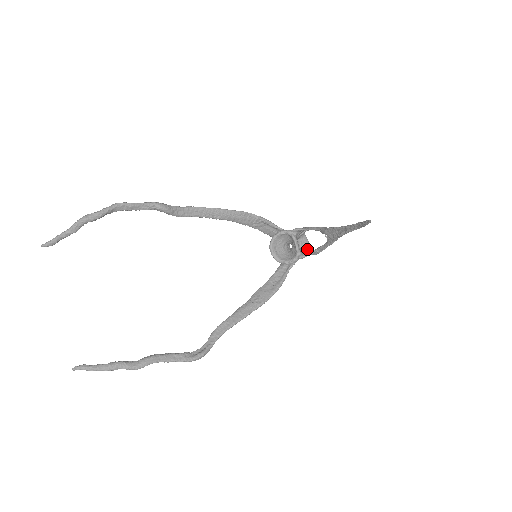
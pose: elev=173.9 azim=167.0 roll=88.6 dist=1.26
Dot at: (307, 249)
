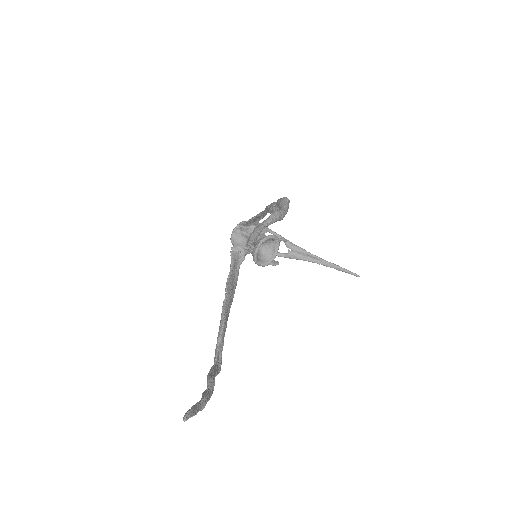
Dot at: occluded
